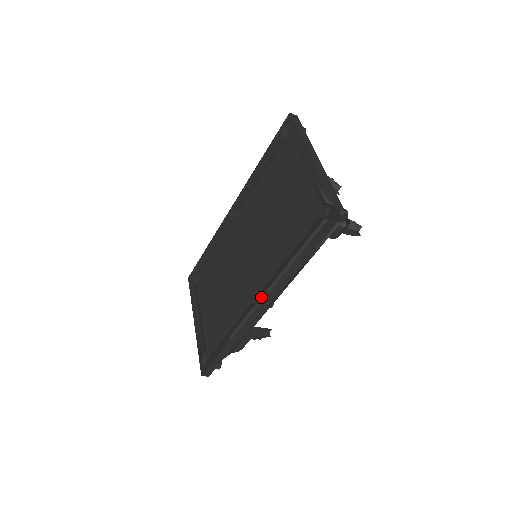
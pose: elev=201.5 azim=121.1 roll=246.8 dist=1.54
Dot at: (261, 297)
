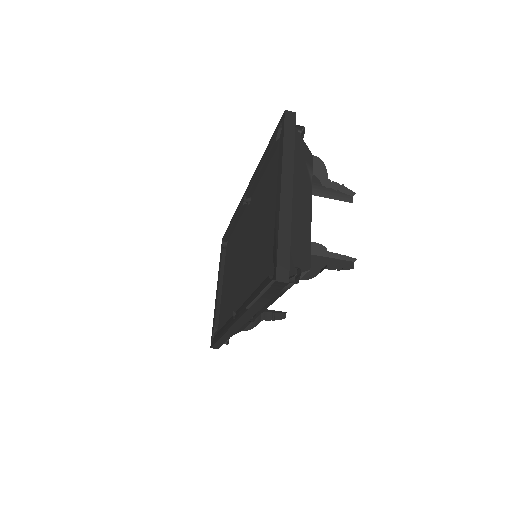
Dot at: (236, 317)
